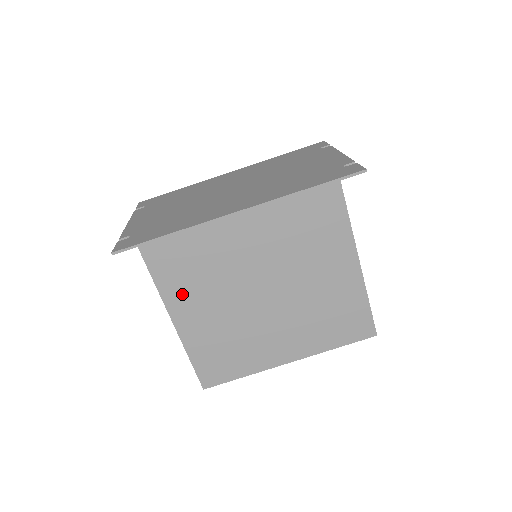
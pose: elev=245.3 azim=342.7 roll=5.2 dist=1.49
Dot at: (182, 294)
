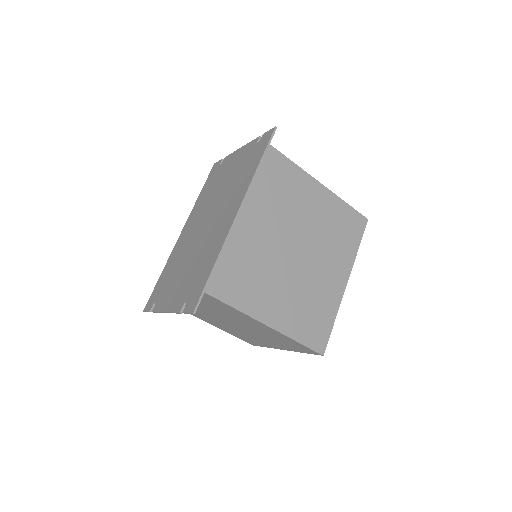
Dot at: (255, 299)
